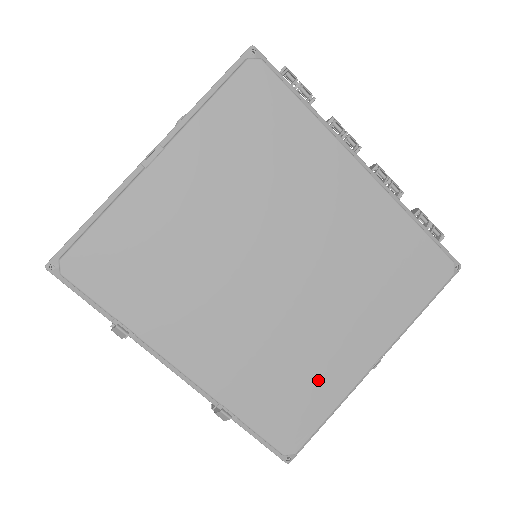
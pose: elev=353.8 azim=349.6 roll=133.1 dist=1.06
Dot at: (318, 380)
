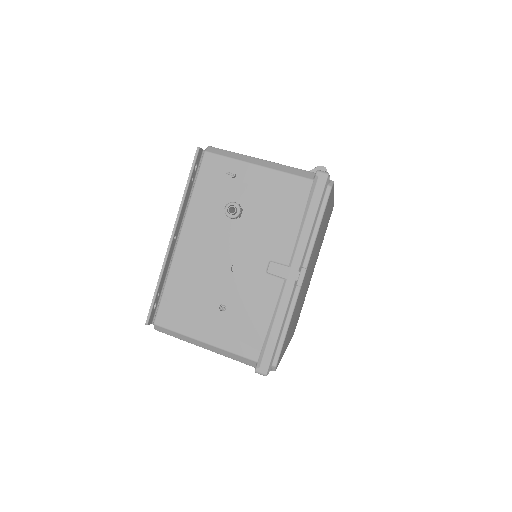
Dot at: occluded
